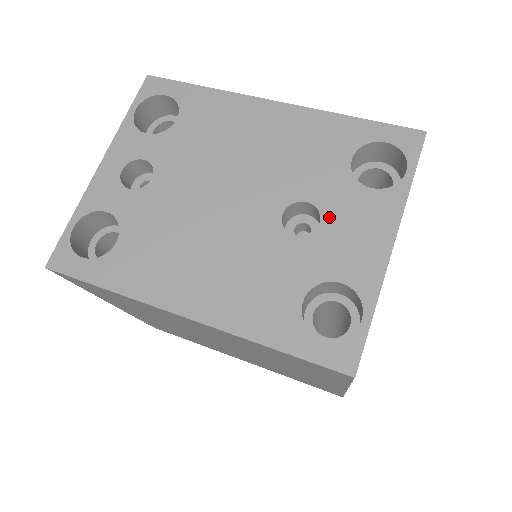
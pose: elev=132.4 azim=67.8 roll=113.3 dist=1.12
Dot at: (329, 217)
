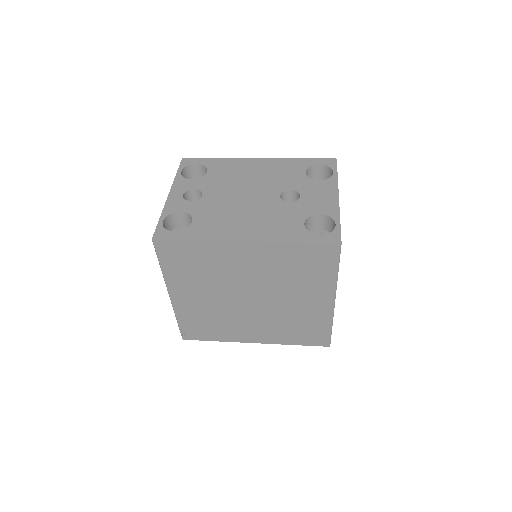
Dot at: (304, 193)
